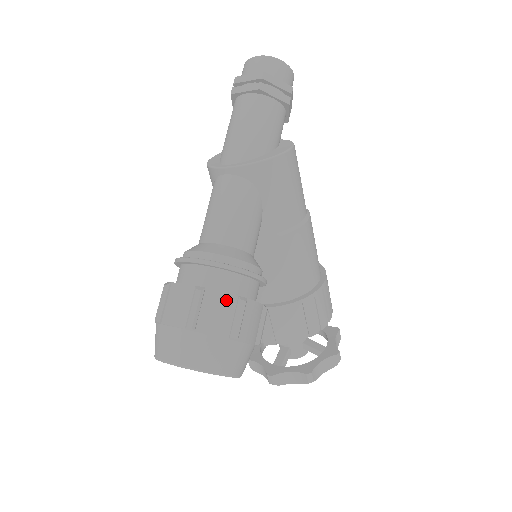
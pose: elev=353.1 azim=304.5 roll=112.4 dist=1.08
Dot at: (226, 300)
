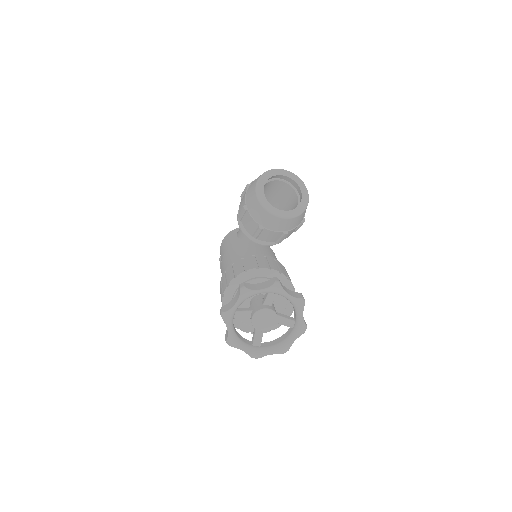
Dot at: occluded
